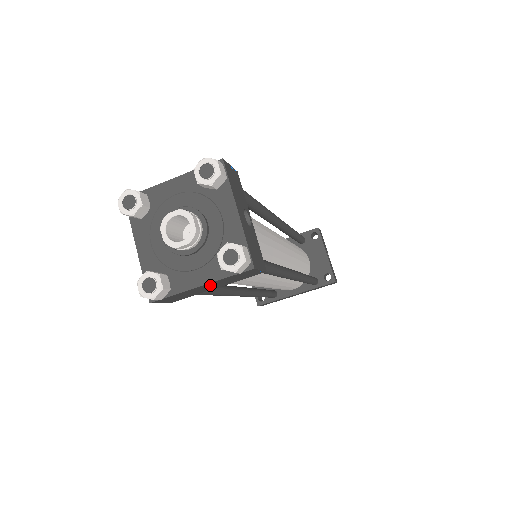
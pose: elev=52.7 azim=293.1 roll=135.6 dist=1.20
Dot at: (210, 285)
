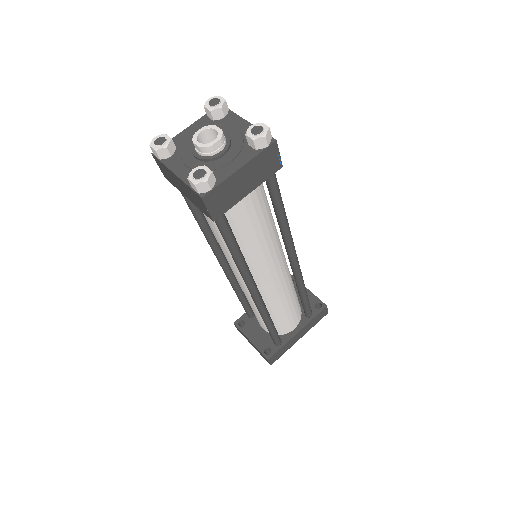
Dot at: (246, 174)
